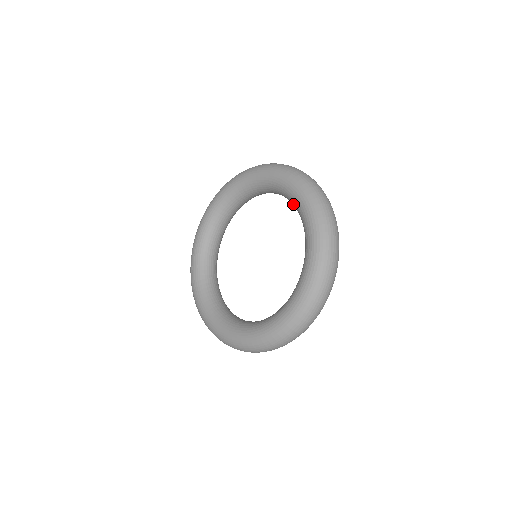
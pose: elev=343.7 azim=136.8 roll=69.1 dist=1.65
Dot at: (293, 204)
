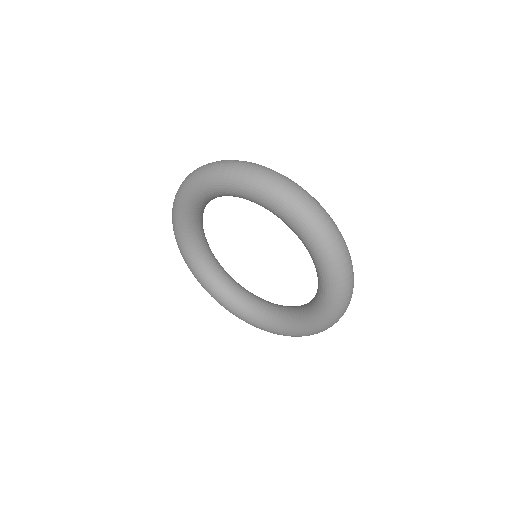
Dot at: occluded
